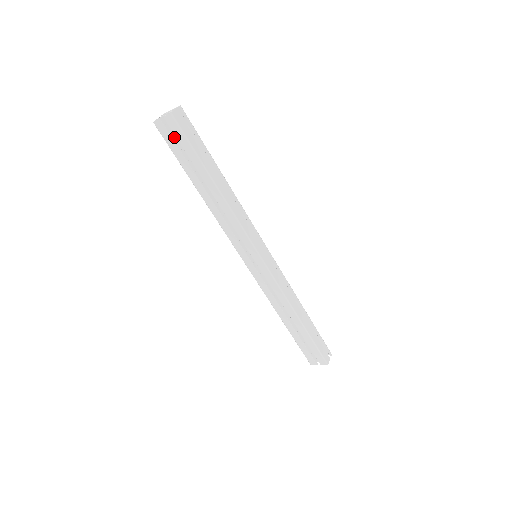
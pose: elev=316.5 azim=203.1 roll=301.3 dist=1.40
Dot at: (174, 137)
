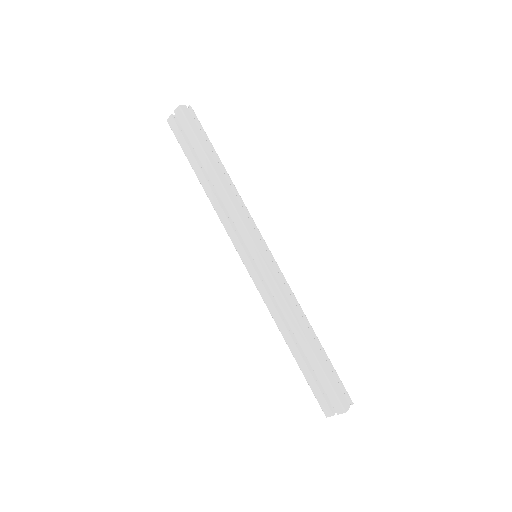
Dot at: (183, 132)
